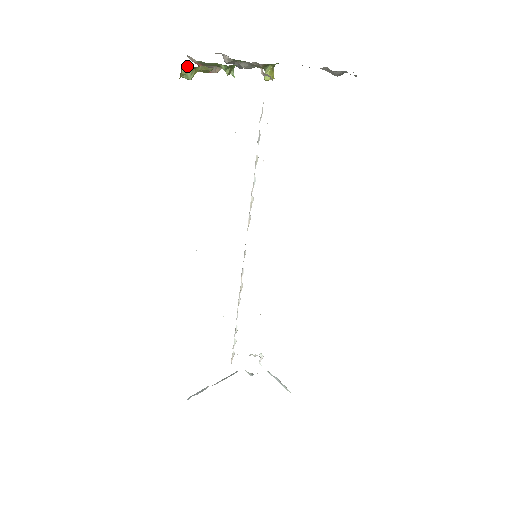
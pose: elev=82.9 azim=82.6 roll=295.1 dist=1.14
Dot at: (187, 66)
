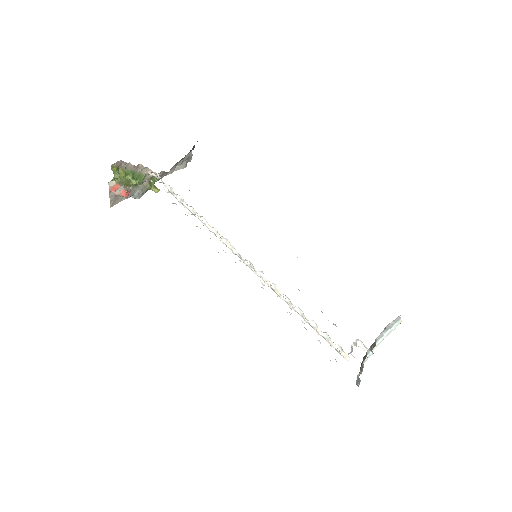
Dot at: (113, 169)
